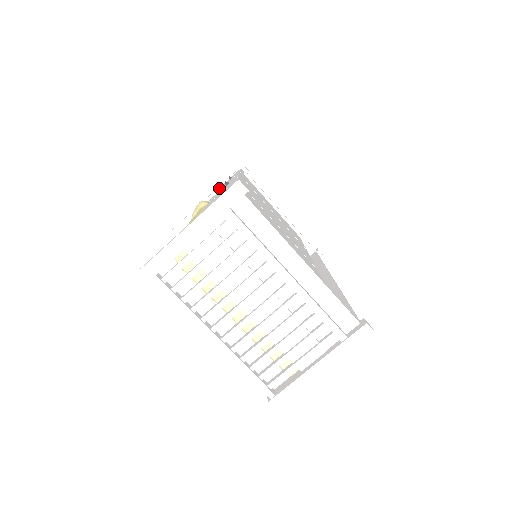
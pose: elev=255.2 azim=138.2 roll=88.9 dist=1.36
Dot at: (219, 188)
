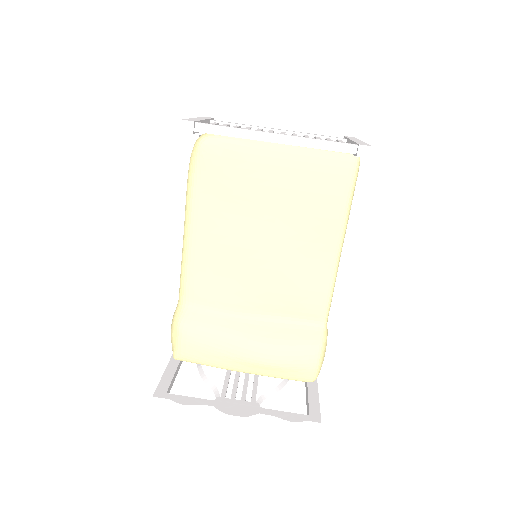
Dot at: occluded
